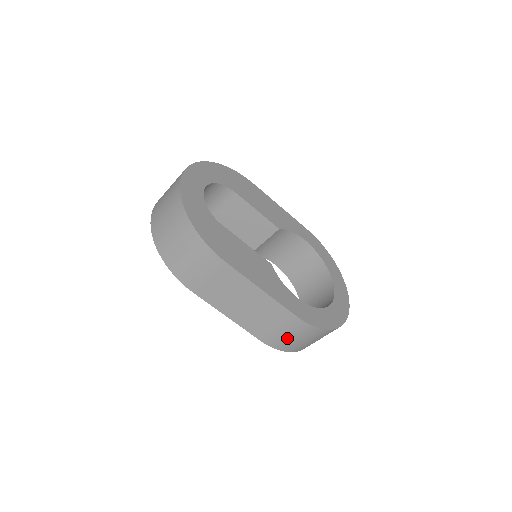
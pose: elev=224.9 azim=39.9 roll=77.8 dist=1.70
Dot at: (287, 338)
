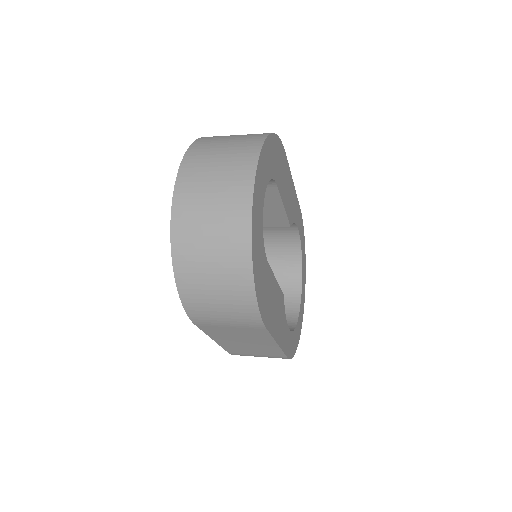
Dot at: occluded
